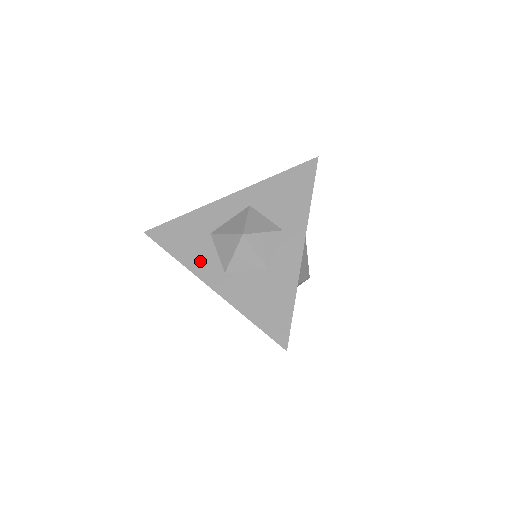
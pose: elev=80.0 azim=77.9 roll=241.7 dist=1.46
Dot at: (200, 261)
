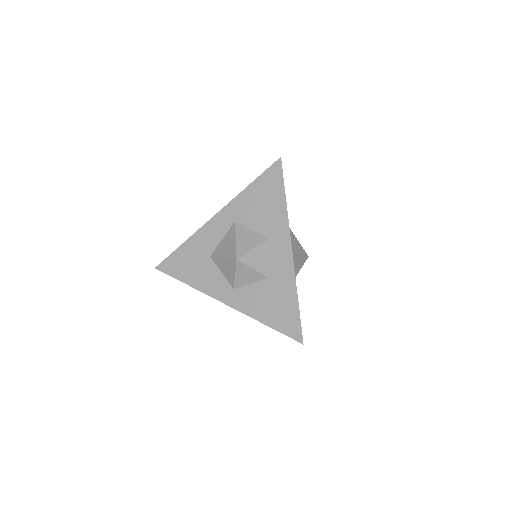
Dot at: (210, 283)
